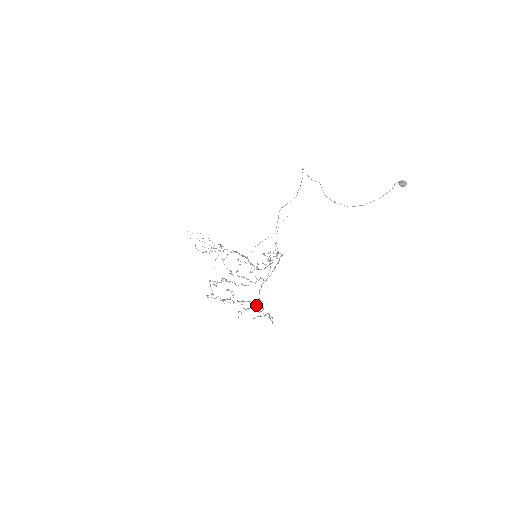
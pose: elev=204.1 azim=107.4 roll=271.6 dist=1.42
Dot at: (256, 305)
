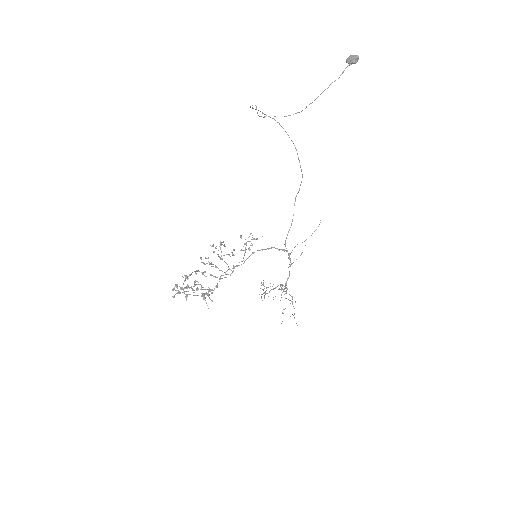
Dot at: (203, 287)
